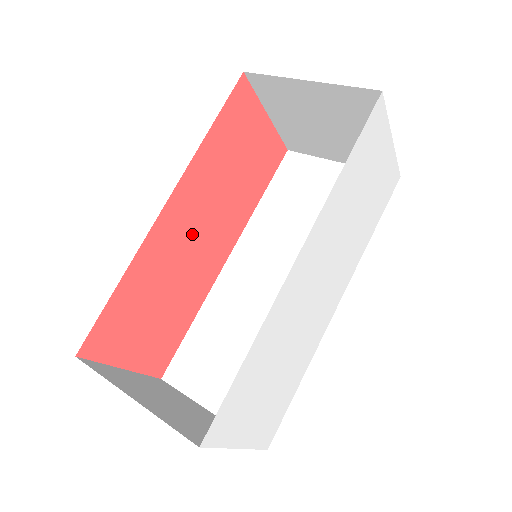
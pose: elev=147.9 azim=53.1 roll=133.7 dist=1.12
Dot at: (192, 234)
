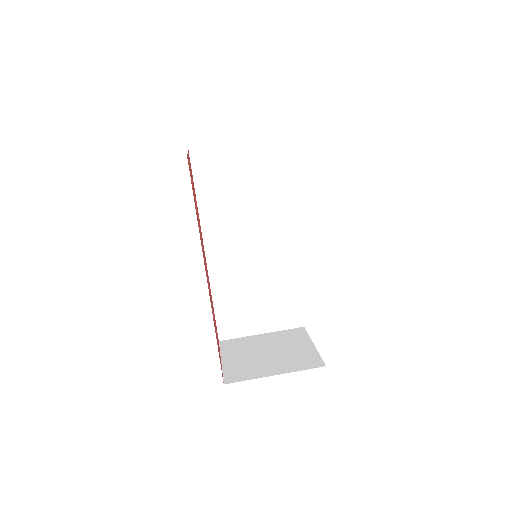
Dot at: (206, 270)
